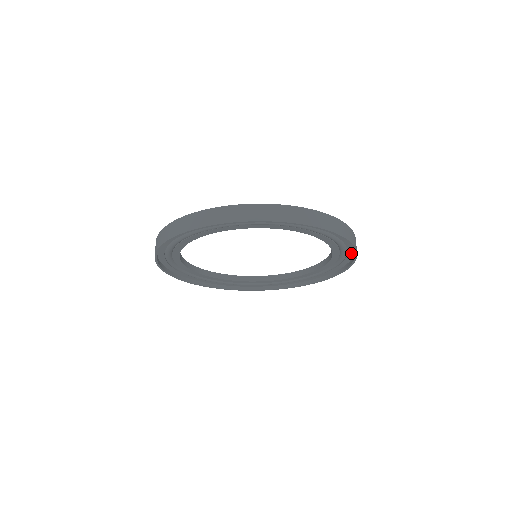
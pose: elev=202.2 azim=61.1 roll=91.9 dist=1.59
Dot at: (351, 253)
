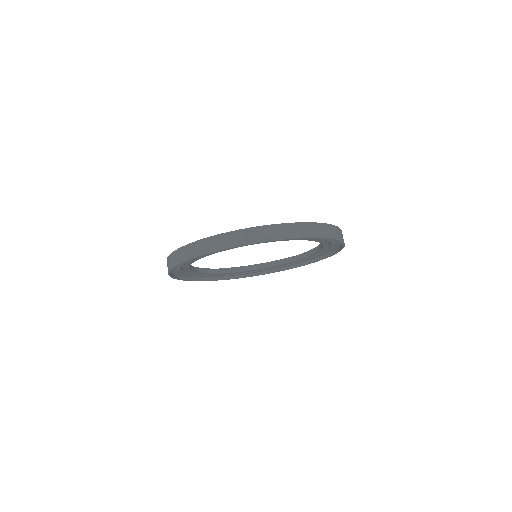
Dot at: occluded
